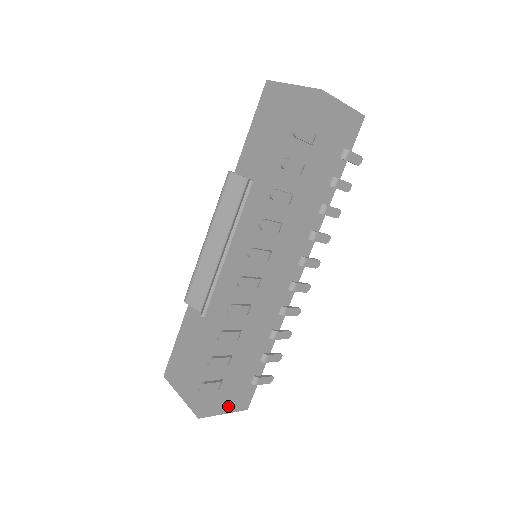
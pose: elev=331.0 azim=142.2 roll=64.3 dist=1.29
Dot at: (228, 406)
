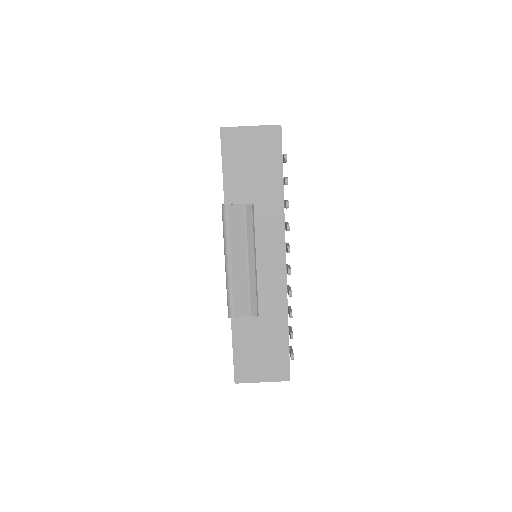
Dot at: occluded
